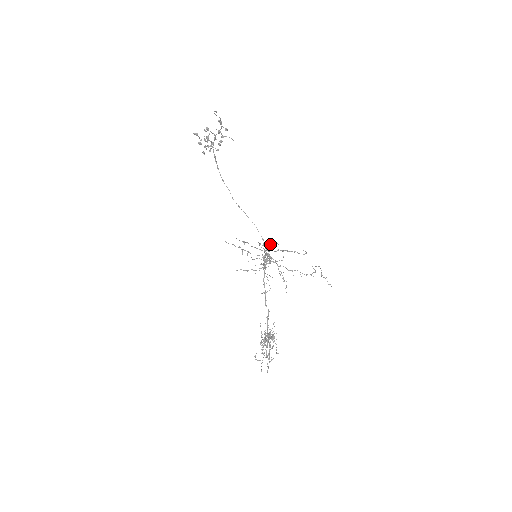
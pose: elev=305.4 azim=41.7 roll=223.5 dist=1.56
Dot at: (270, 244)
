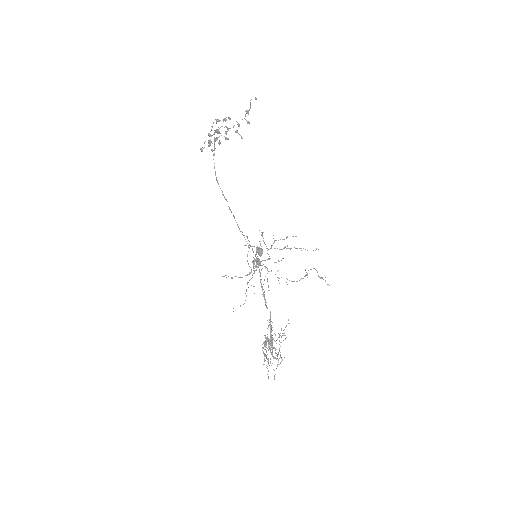
Dot at: (287, 237)
